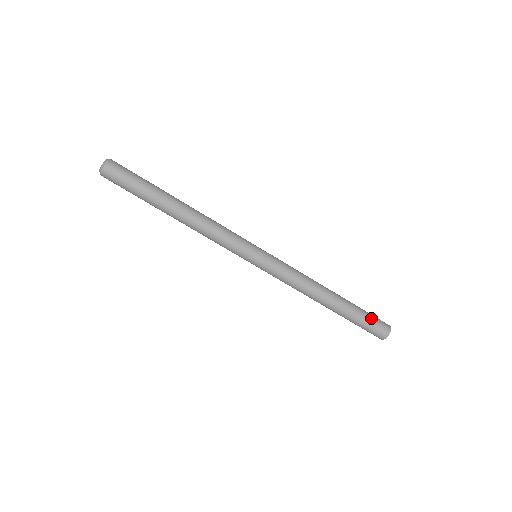
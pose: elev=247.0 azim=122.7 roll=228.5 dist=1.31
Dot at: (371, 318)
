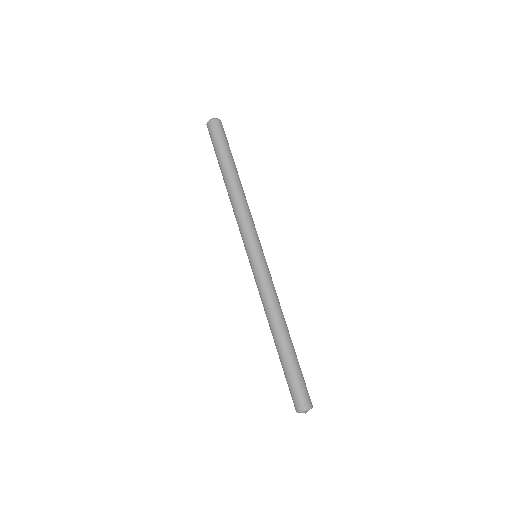
Dot at: occluded
